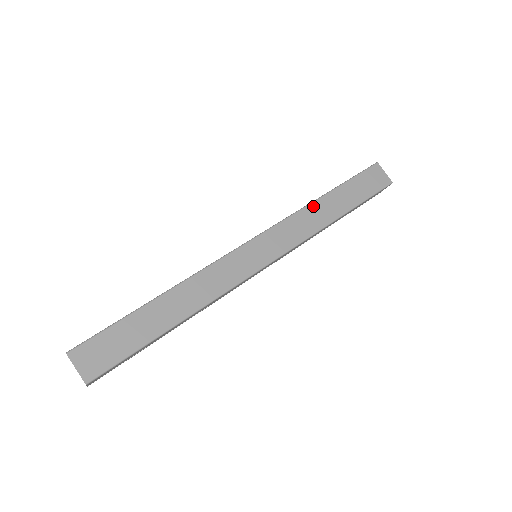
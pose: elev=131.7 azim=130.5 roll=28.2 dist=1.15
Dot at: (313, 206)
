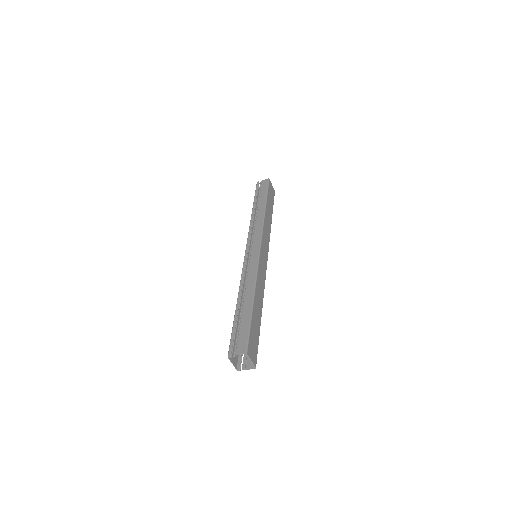
Dot at: (266, 216)
